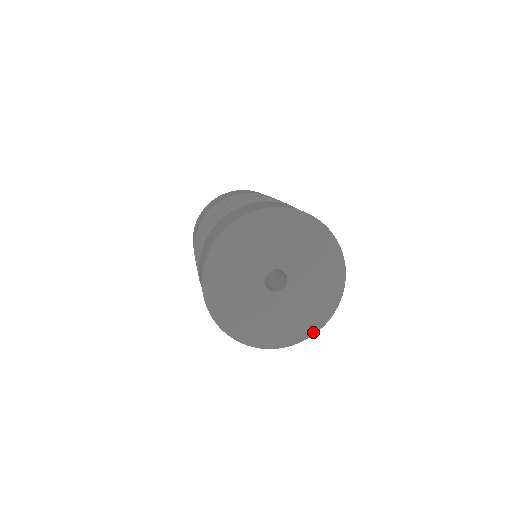
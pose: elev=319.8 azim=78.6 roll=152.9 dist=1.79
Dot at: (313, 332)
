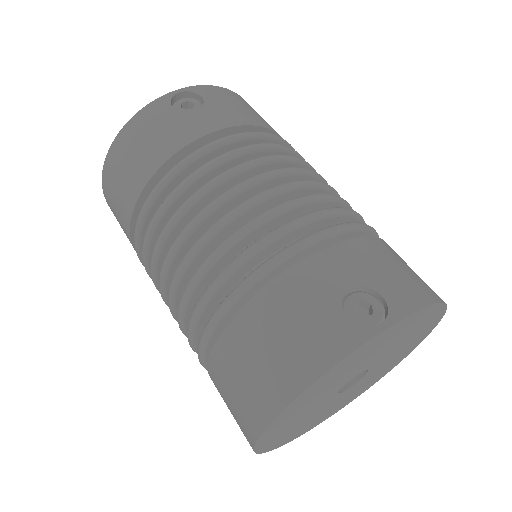
Dot at: (406, 356)
